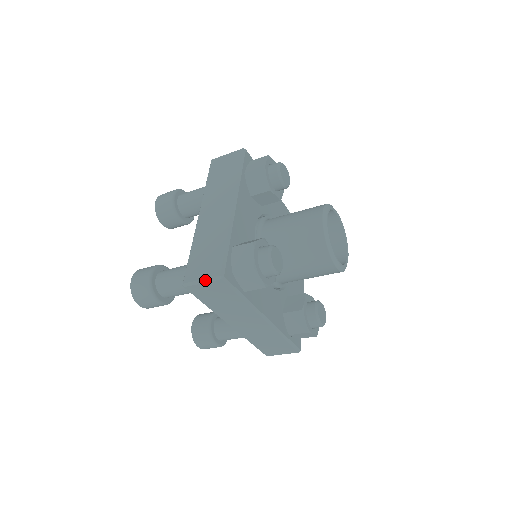
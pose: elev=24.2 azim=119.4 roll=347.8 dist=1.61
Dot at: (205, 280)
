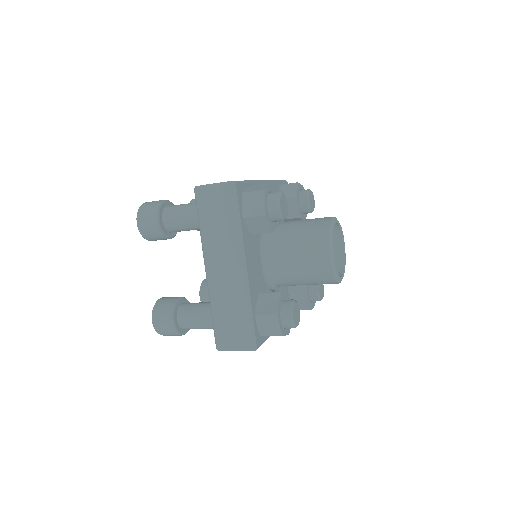
Dot at: (239, 350)
